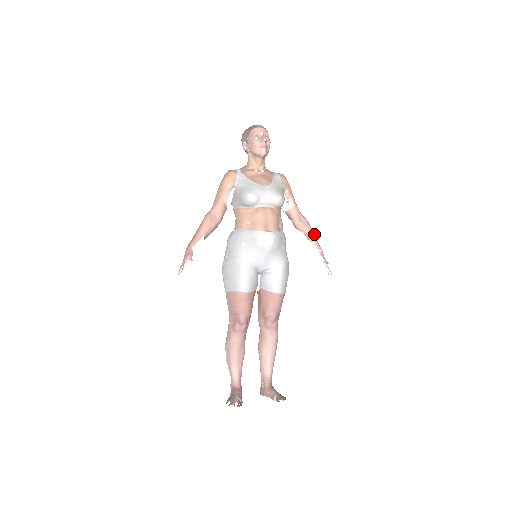
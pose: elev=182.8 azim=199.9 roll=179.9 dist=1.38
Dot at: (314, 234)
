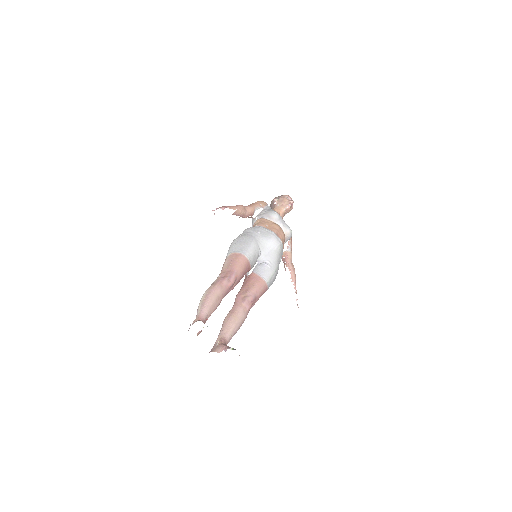
Dot at: (295, 279)
